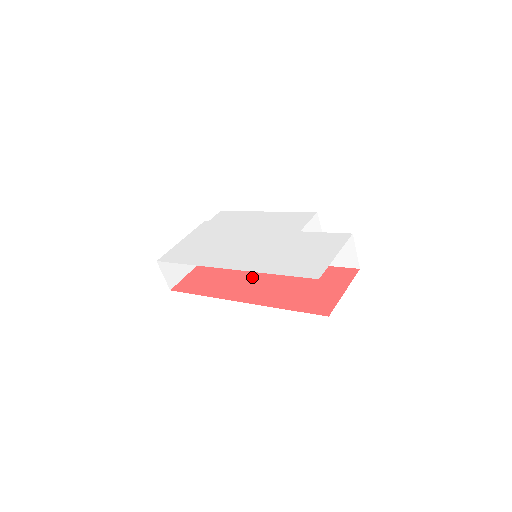
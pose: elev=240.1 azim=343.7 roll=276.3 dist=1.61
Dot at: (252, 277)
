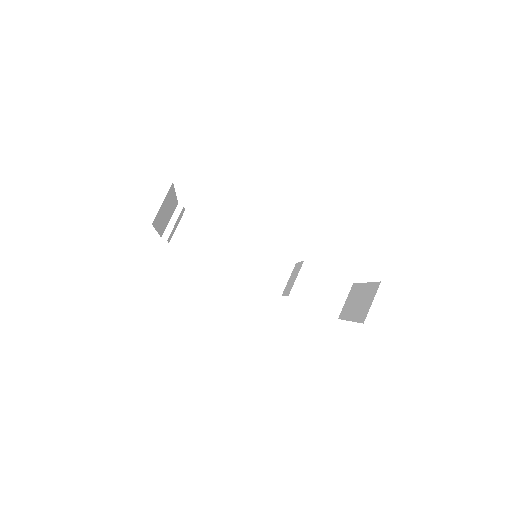
Dot at: occluded
